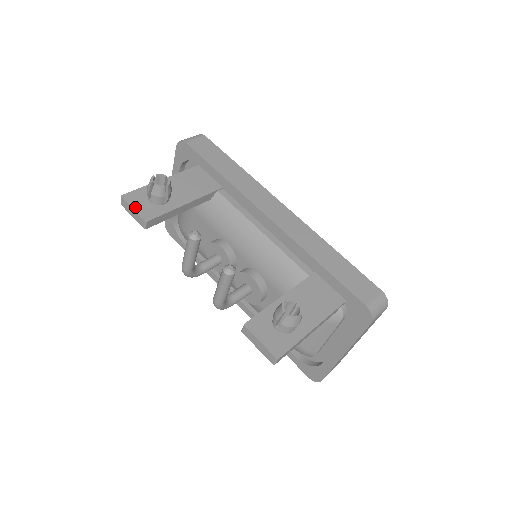
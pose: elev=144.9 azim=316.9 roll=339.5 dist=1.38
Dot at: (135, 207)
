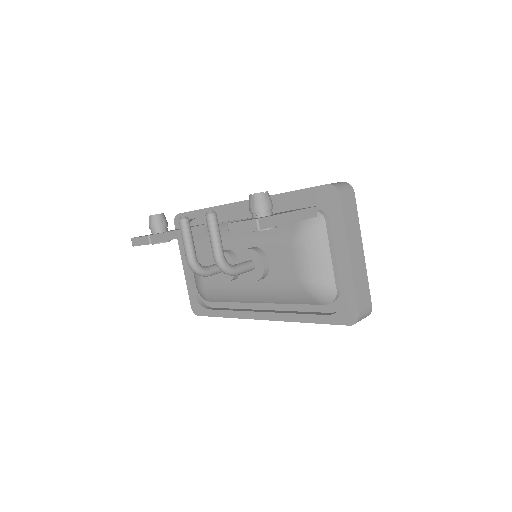
Dot at: (141, 236)
